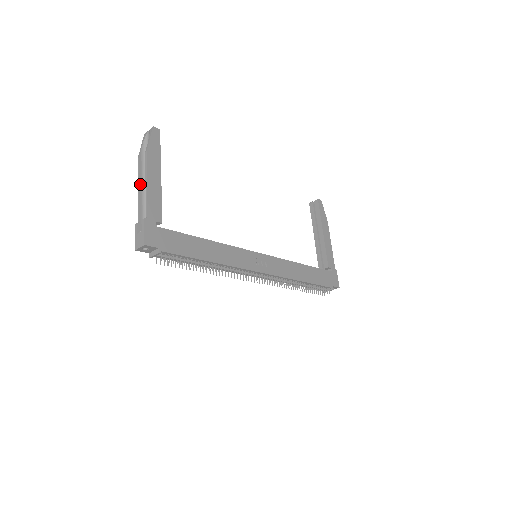
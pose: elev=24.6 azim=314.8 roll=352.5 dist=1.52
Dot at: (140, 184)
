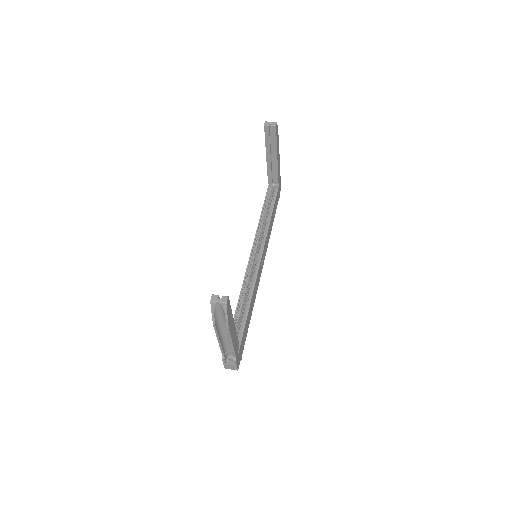
Dot at: (219, 338)
